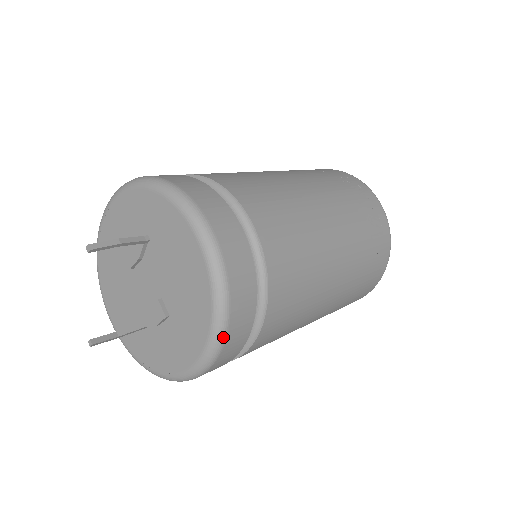
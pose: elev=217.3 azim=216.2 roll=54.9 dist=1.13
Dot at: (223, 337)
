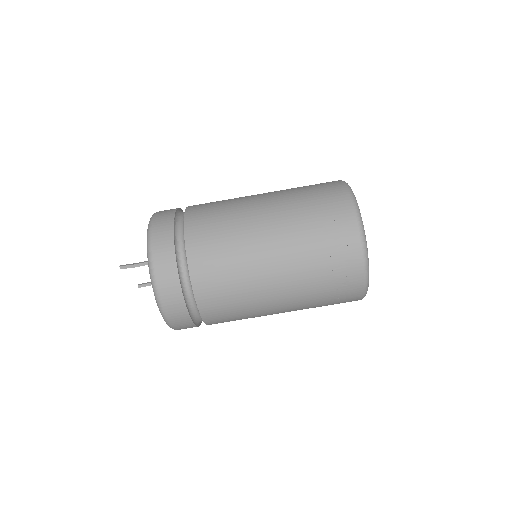
Dot at: occluded
